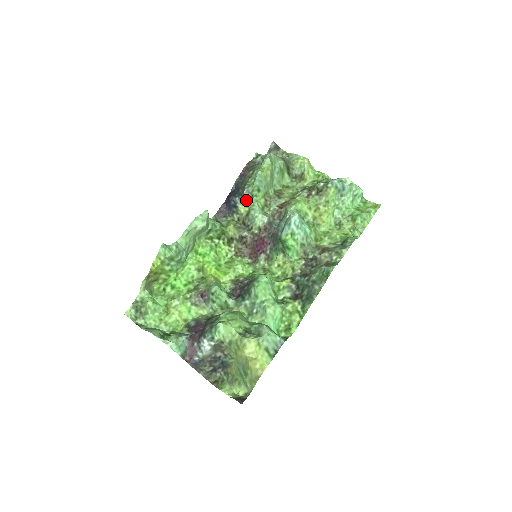
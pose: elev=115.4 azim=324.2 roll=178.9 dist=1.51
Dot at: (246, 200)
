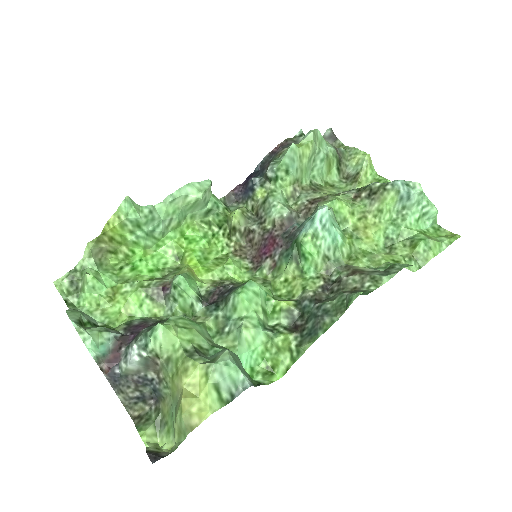
Dot at: (268, 183)
